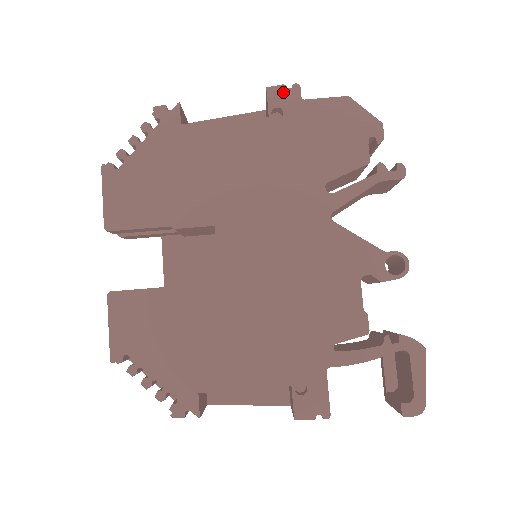
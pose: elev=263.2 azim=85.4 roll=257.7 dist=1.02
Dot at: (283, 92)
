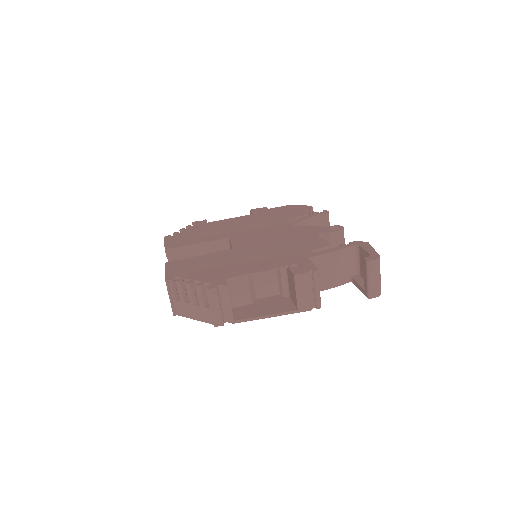
Dot at: (258, 209)
